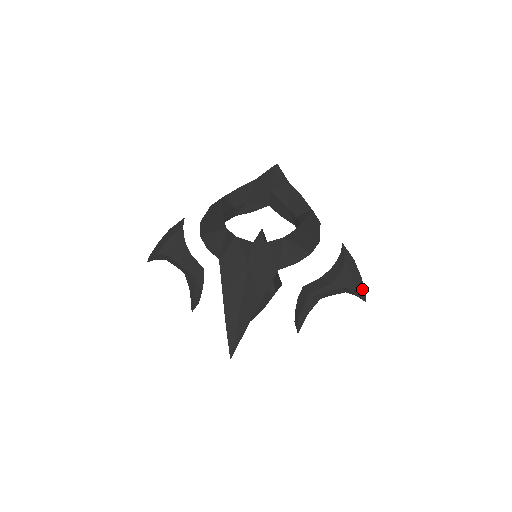
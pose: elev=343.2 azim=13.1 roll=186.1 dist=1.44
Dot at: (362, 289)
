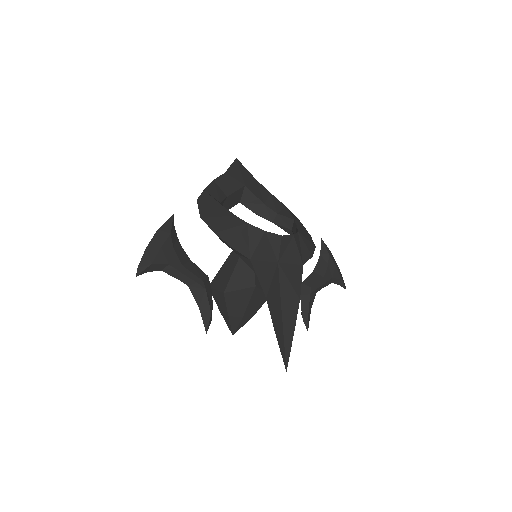
Dot at: (342, 278)
